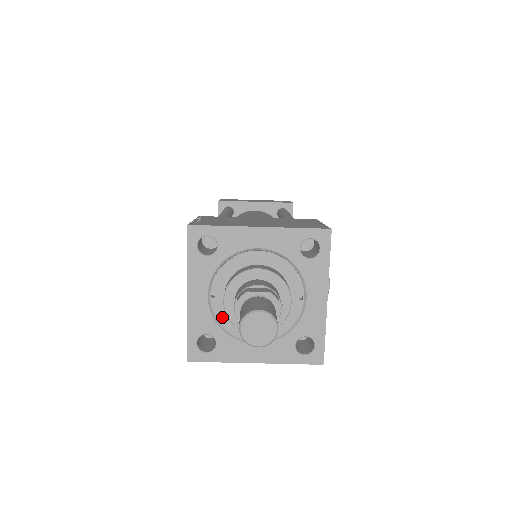
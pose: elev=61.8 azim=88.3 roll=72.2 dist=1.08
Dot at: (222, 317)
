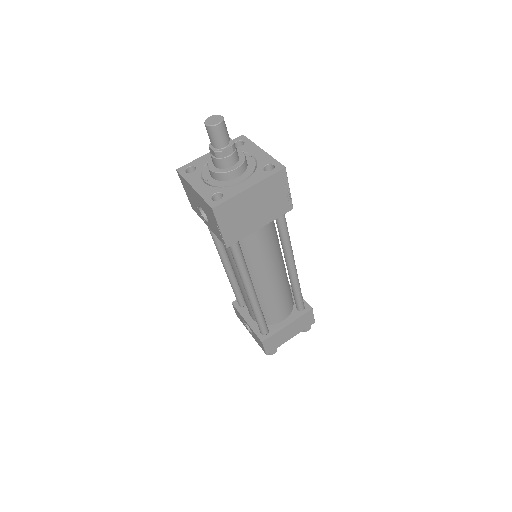
Dot at: (217, 184)
